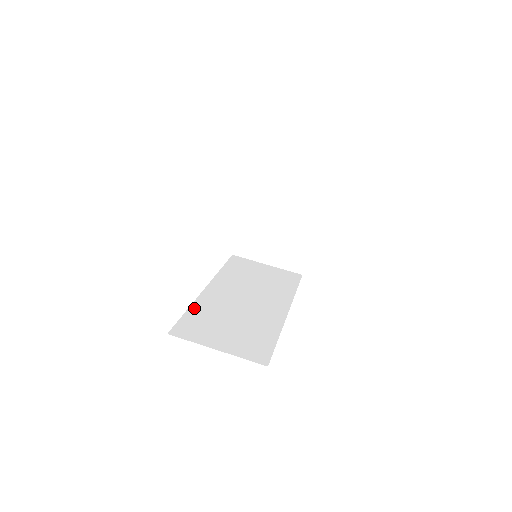
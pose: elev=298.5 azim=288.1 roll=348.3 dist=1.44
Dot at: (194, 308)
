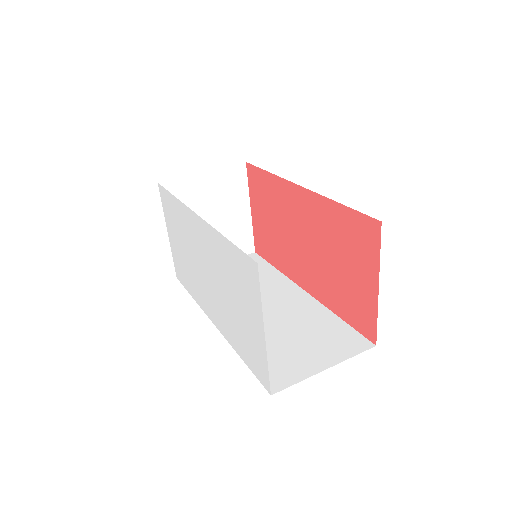
Dot at: occluded
